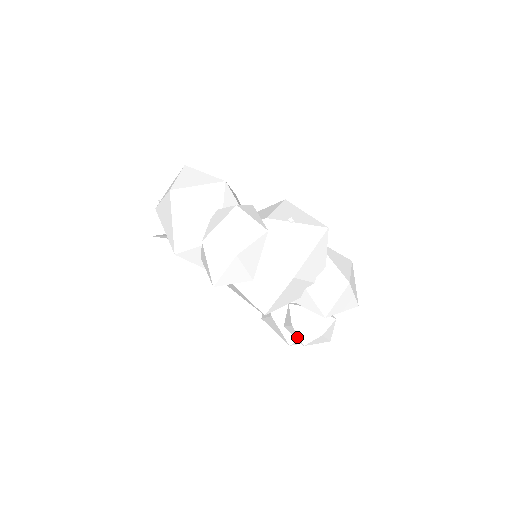
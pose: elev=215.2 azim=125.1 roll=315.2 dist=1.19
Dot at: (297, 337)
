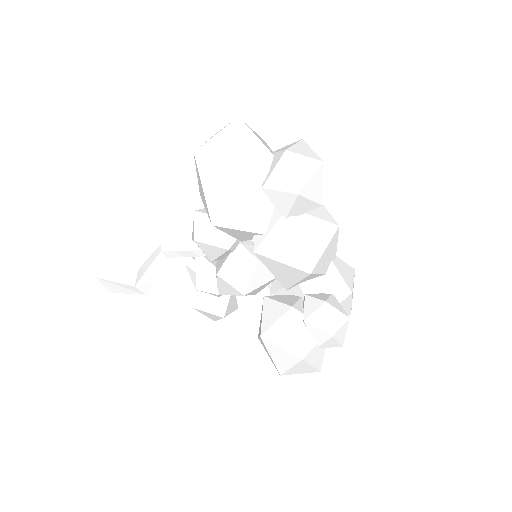
Dot at: (326, 324)
